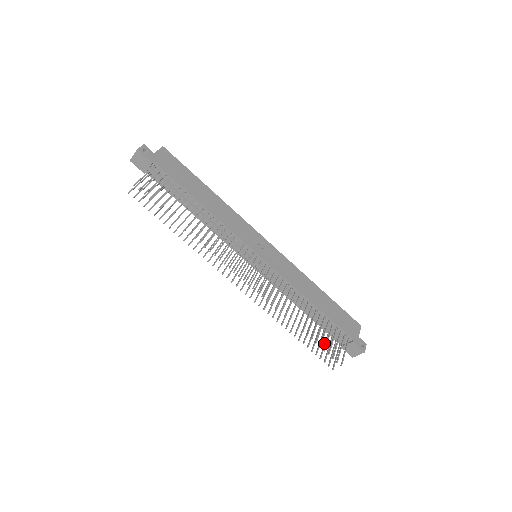
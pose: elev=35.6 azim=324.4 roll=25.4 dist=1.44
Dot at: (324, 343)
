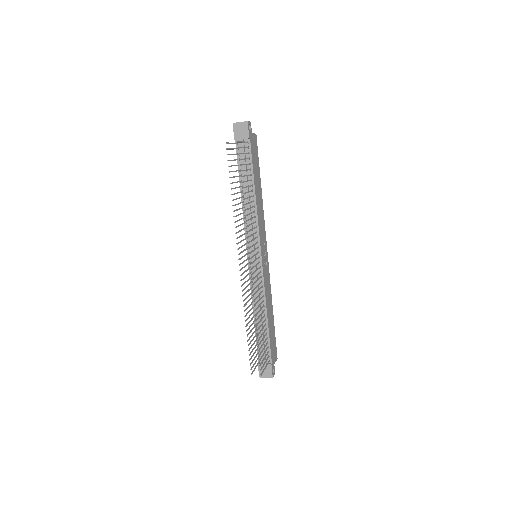
Dot at: (254, 352)
